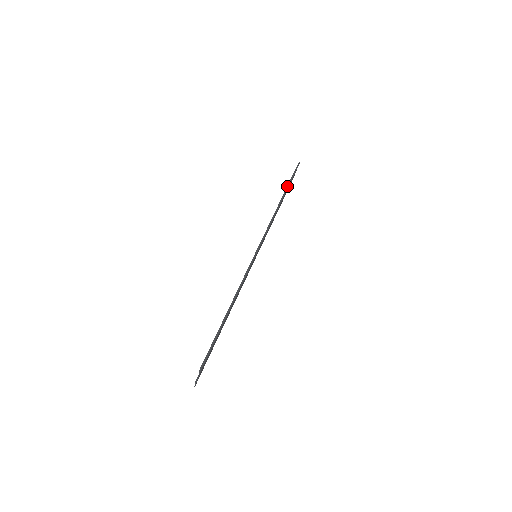
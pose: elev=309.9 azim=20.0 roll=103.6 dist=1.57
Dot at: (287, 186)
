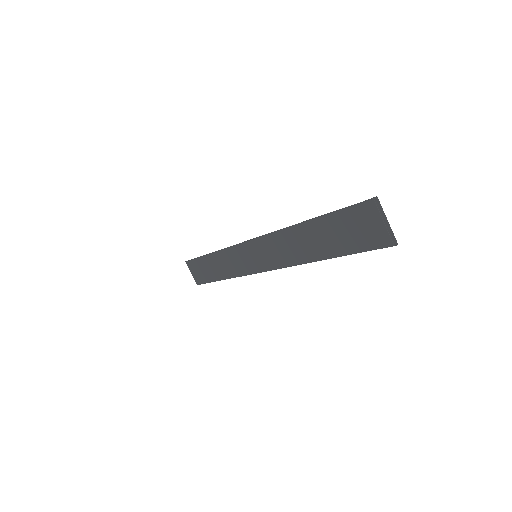
Dot at: (200, 257)
